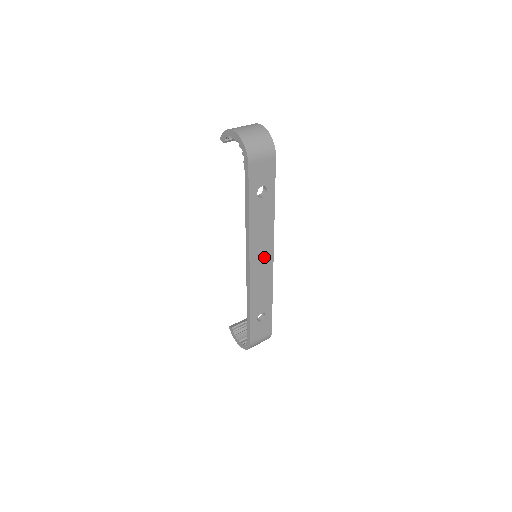
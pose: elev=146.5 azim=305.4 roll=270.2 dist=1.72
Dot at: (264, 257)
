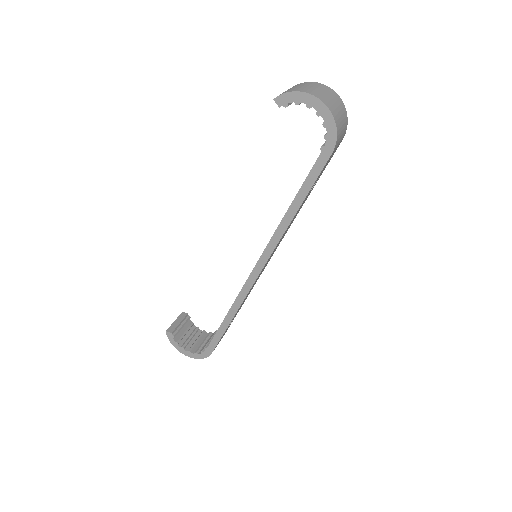
Dot at: occluded
